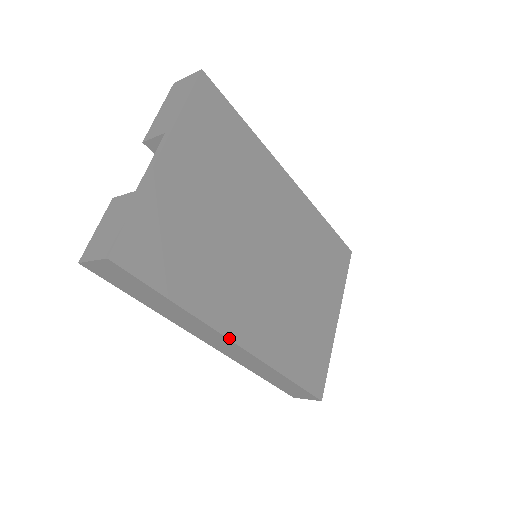
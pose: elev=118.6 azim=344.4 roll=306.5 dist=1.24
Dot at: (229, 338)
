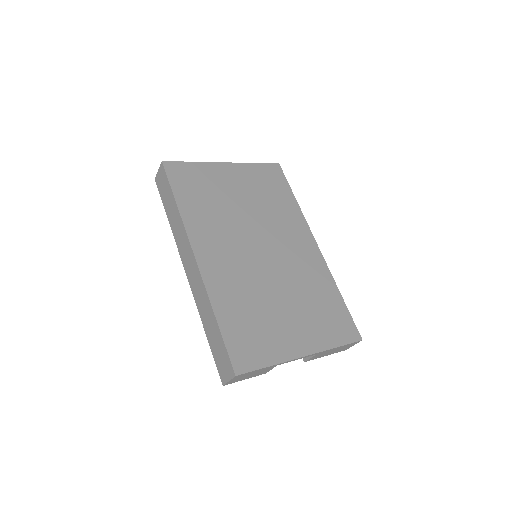
Dot at: (192, 245)
